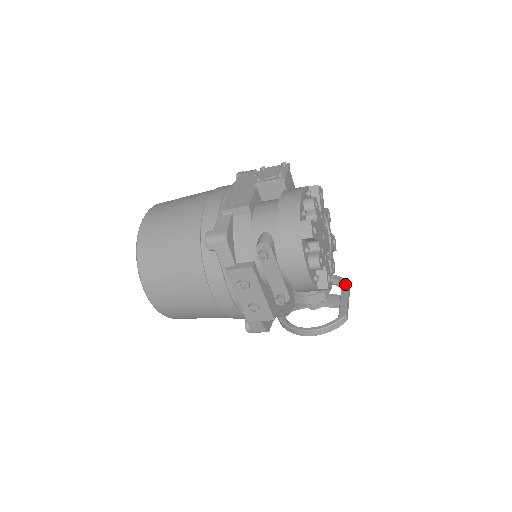
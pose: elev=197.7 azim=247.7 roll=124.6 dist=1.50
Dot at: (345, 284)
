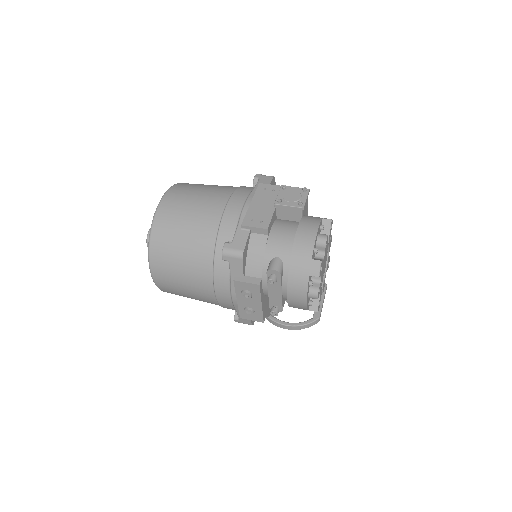
Dot at: occluded
